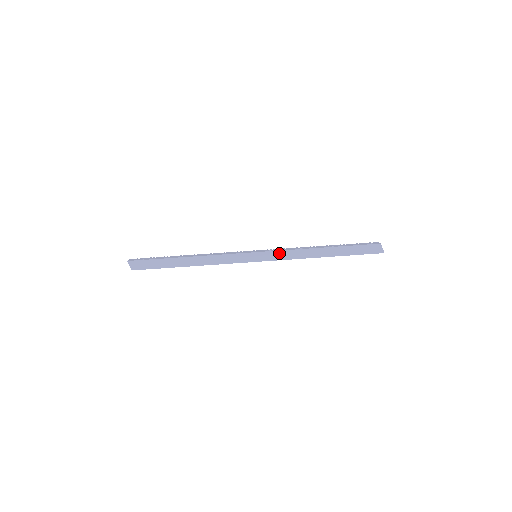
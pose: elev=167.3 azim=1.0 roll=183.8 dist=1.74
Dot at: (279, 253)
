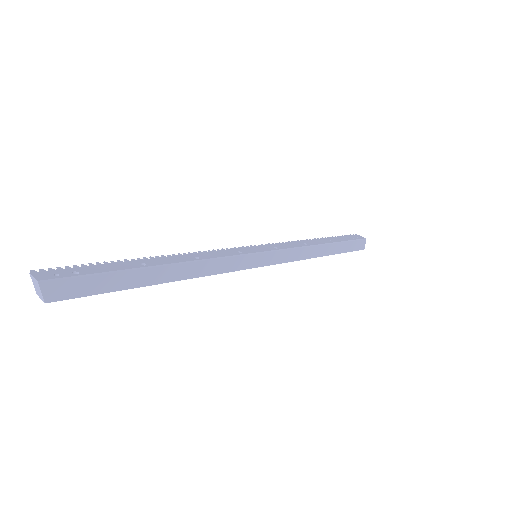
Dot at: (287, 252)
